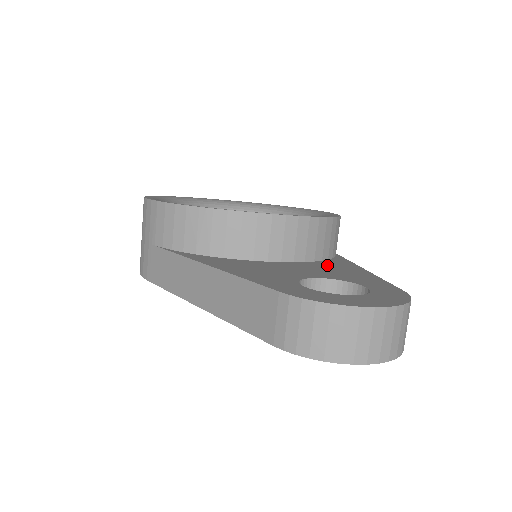
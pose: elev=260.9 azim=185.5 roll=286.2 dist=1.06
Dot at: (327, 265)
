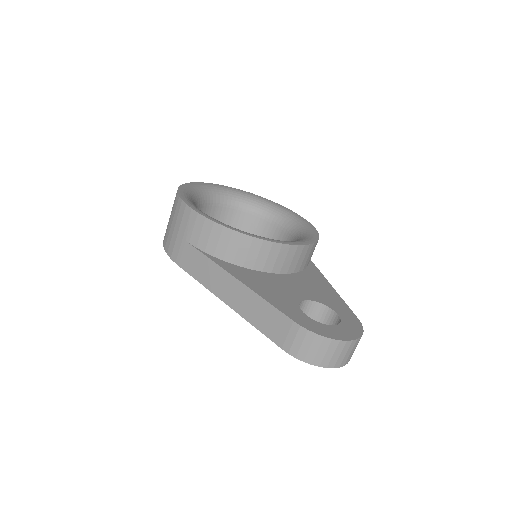
Dot at: (308, 279)
